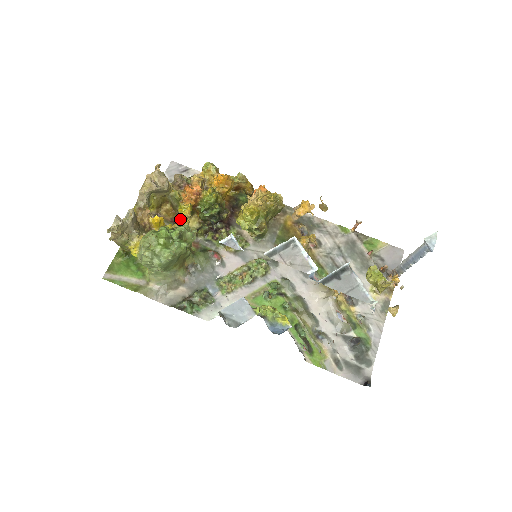
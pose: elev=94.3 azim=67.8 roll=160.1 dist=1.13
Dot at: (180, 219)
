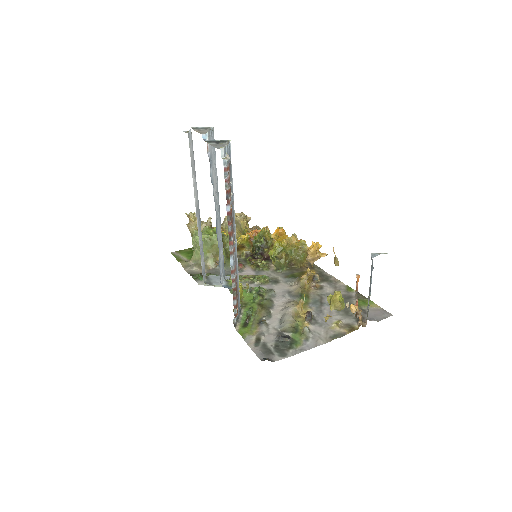
Dot at: (241, 249)
